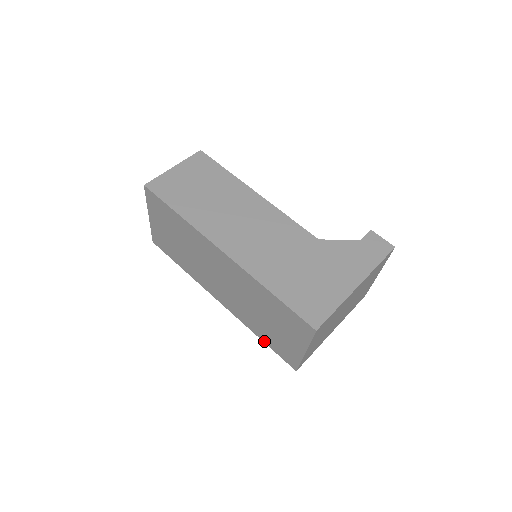
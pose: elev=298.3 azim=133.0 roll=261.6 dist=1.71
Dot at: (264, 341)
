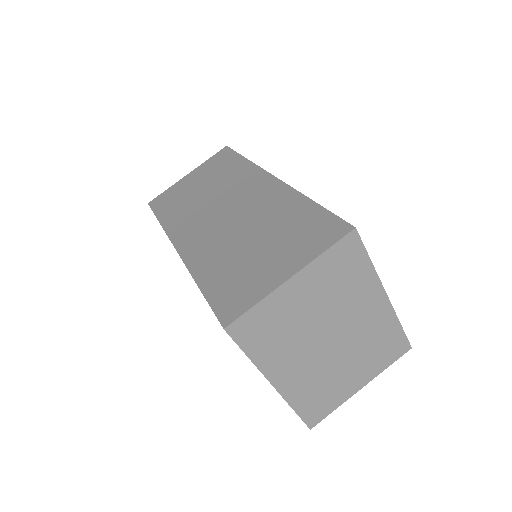
Dot at: (204, 288)
